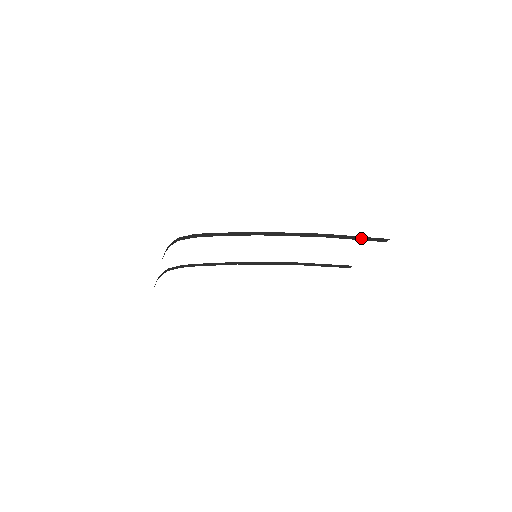
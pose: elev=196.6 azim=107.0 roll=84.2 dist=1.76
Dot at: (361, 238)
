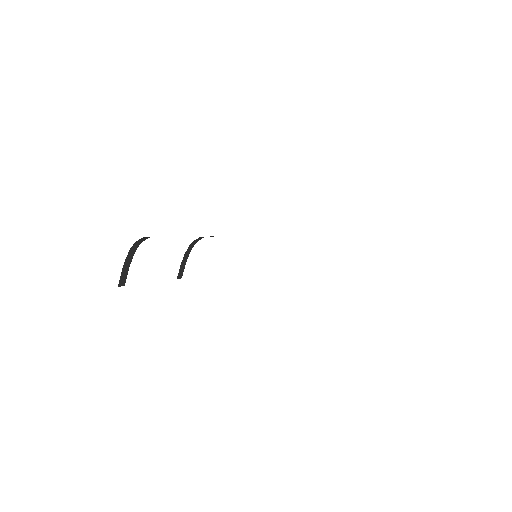
Dot at: occluded
